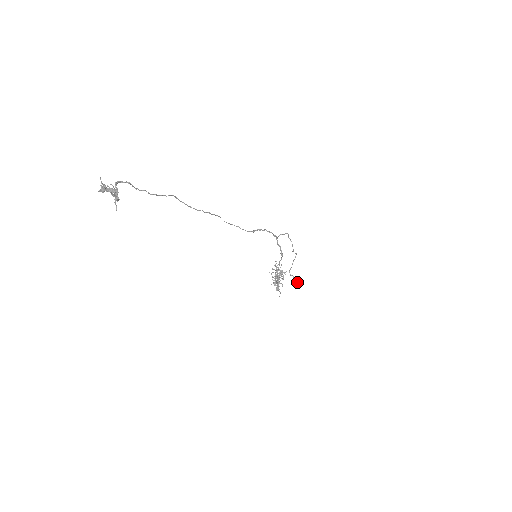
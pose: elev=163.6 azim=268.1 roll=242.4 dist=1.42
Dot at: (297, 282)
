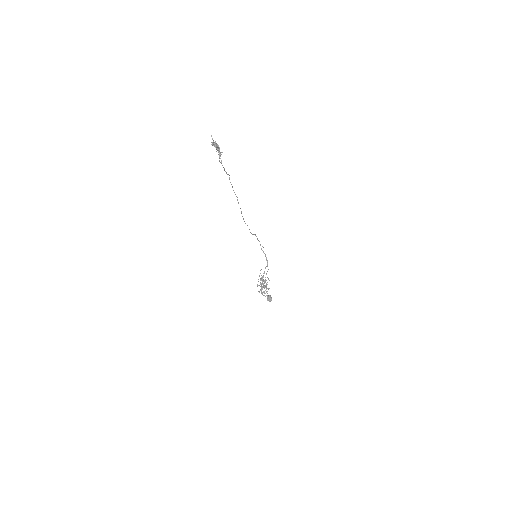
Dot at: (270, 296)
